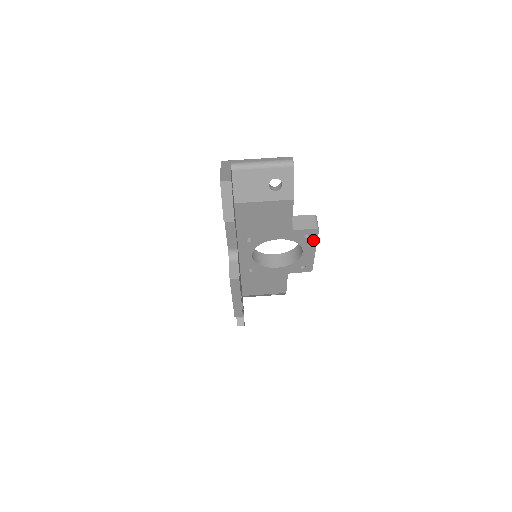
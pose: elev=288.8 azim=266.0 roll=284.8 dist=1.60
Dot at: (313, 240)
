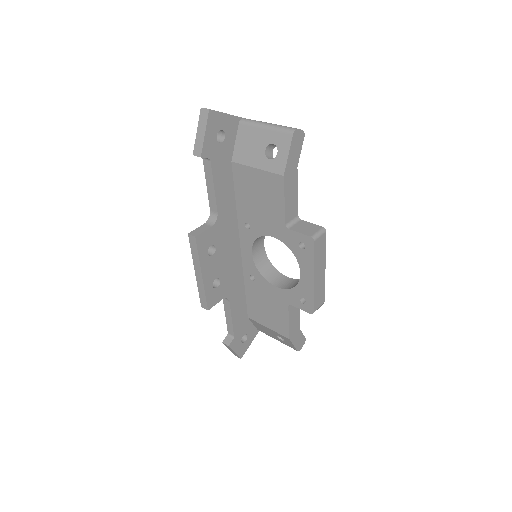
Dot at: (310, 256)
